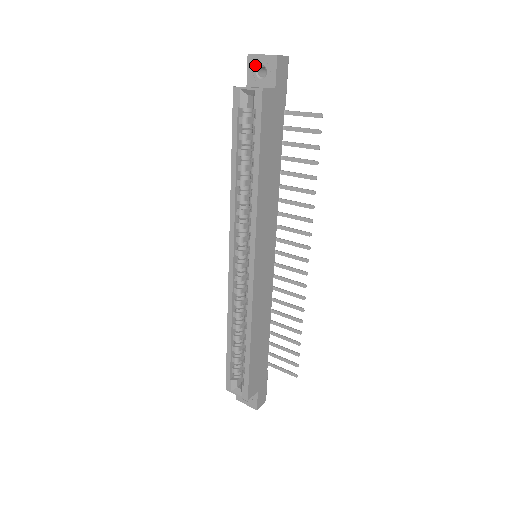
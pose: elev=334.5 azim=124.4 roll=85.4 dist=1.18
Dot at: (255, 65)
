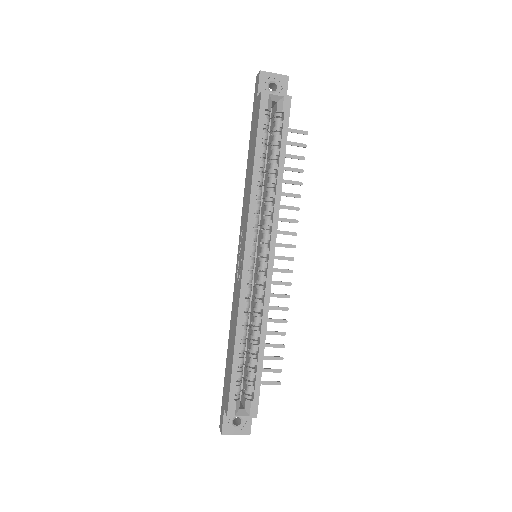
Dot at: (267, 80)
